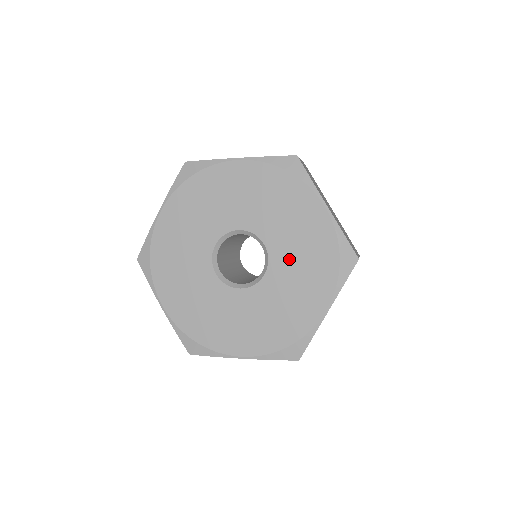
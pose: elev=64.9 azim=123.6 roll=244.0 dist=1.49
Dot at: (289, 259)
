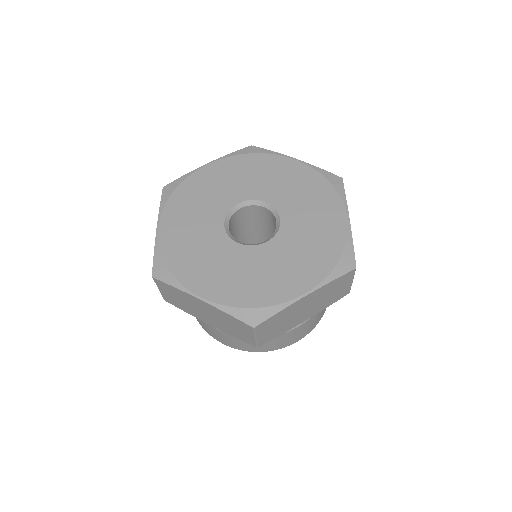
Dot at: (295, 240)
